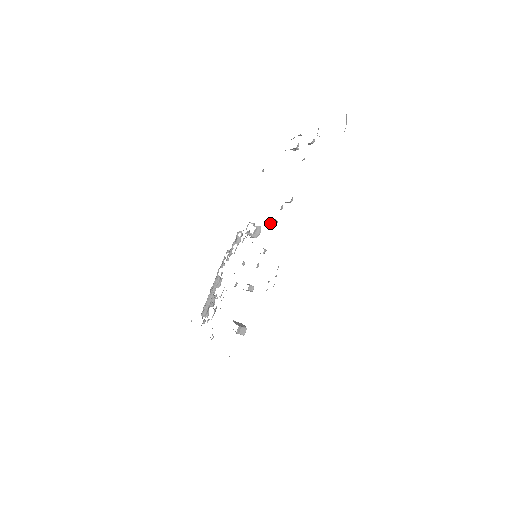
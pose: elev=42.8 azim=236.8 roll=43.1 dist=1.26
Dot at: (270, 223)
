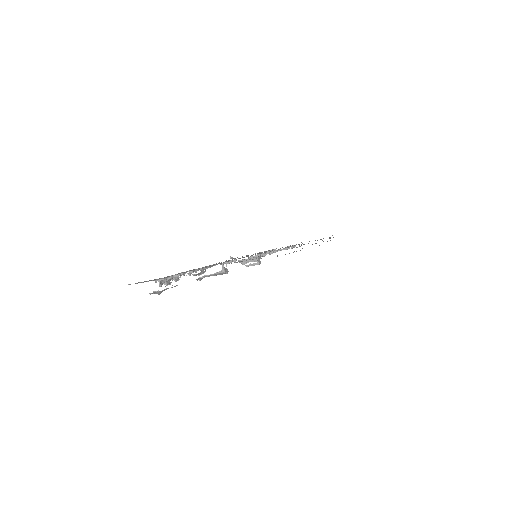
Dot at: occluded
